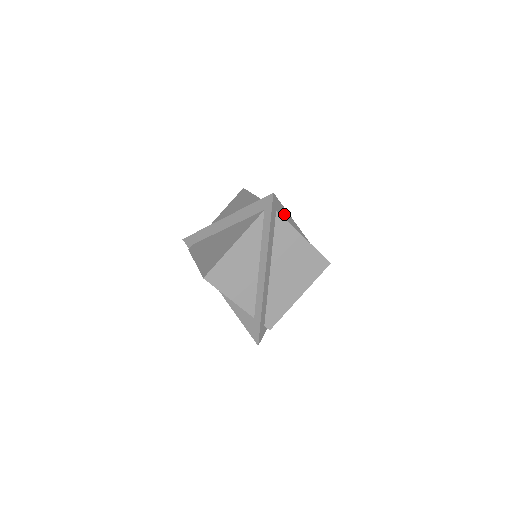
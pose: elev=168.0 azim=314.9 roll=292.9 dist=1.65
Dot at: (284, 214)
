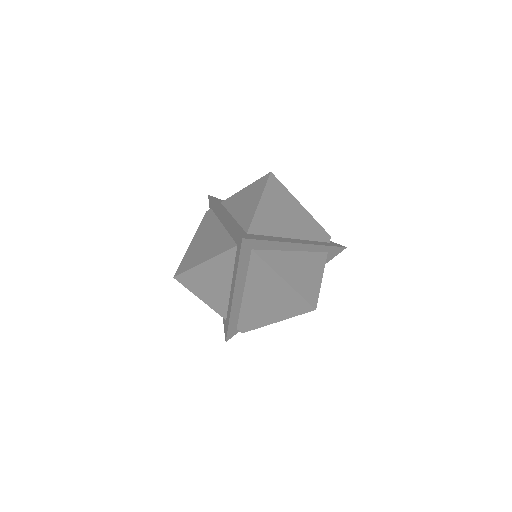
Dot at: (273, 245)
